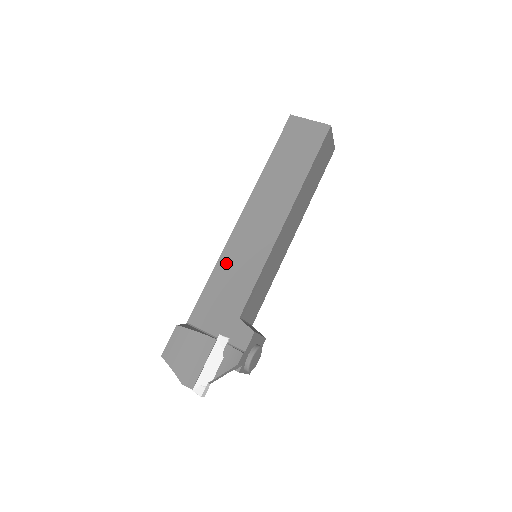
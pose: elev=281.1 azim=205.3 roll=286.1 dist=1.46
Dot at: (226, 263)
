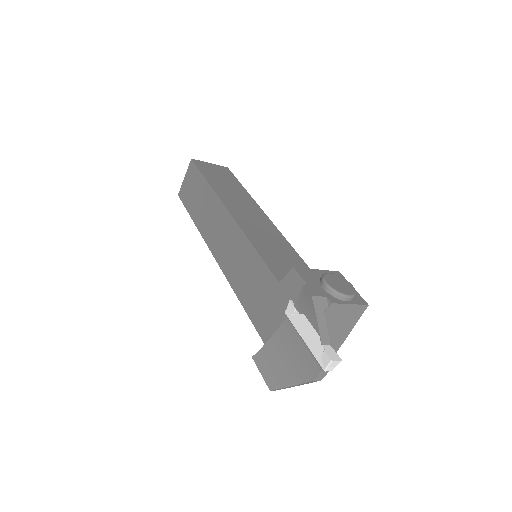
Dot at: (238, 285)
